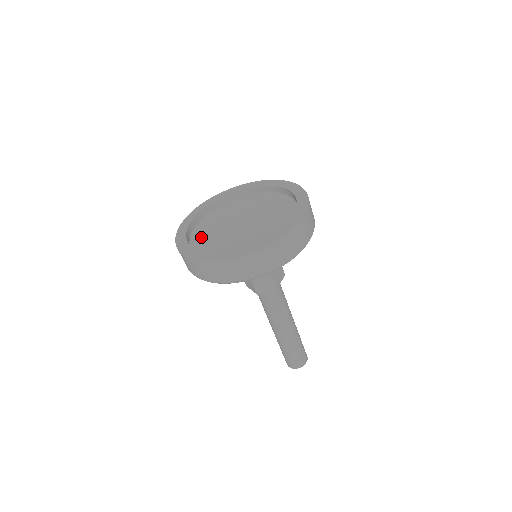
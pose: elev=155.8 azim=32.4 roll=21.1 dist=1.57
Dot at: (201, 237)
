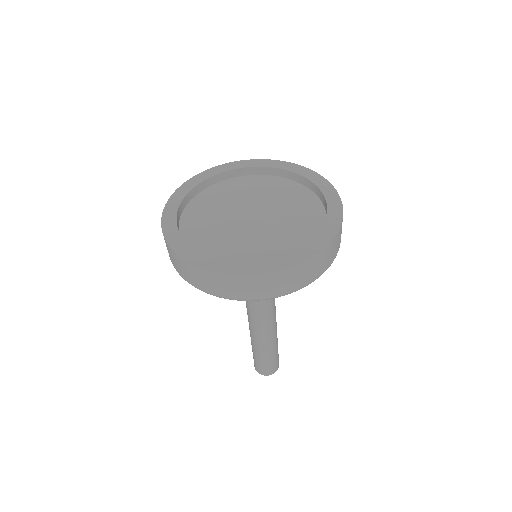
Dot at: (221, 191)
